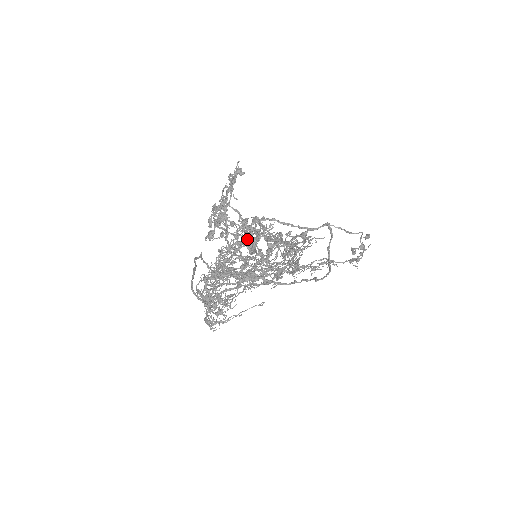
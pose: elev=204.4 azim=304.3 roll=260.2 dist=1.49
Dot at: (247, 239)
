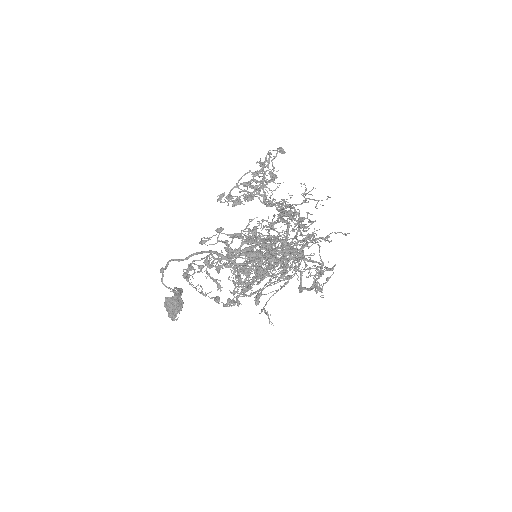
Dot at: occluded
